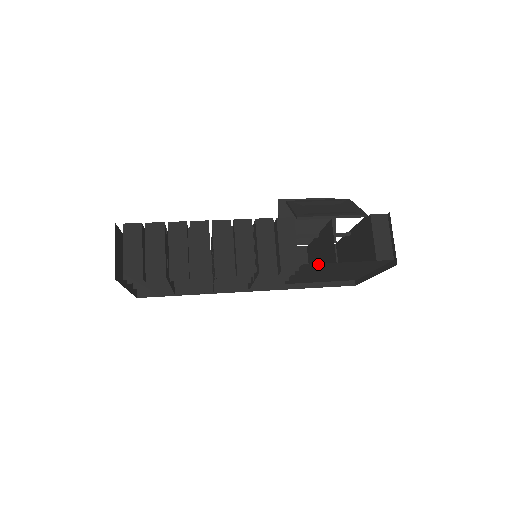
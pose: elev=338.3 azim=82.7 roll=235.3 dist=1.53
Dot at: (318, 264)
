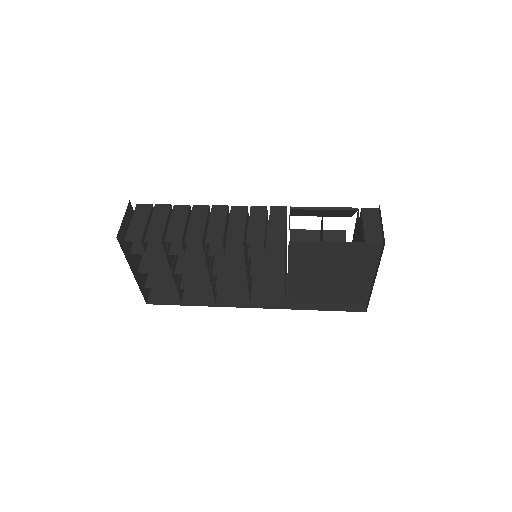
Dot at: (305, 243)
